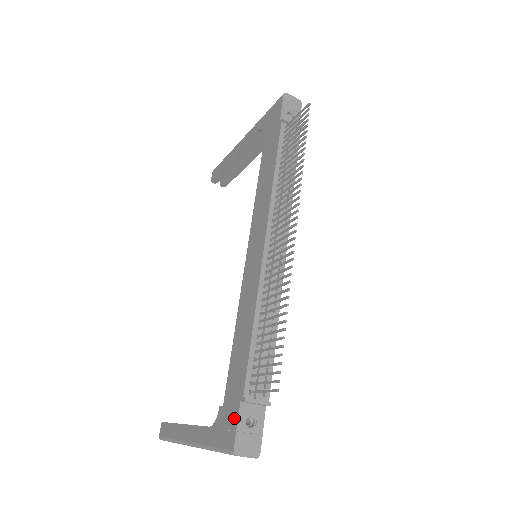
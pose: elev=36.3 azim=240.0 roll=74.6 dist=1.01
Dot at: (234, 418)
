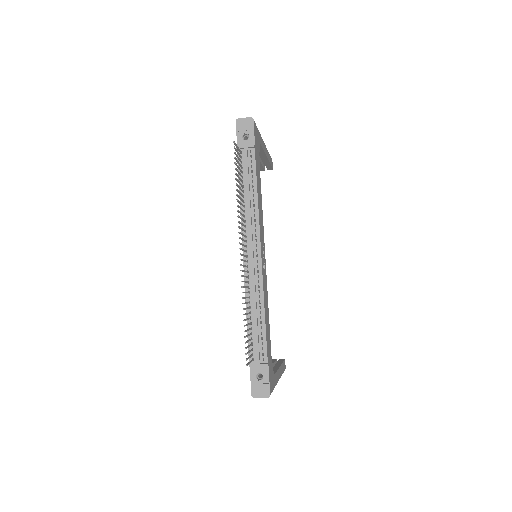
Dot at: (251, 375)
